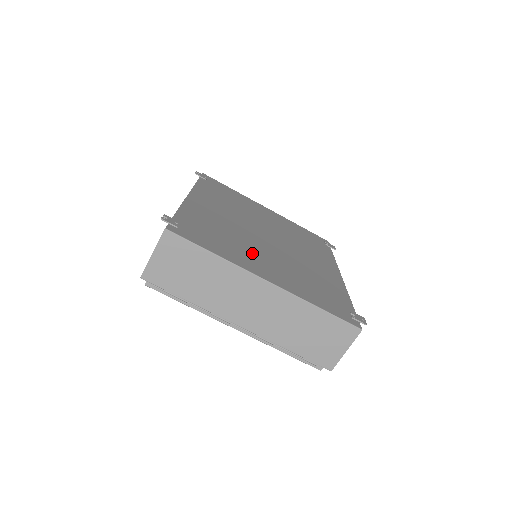
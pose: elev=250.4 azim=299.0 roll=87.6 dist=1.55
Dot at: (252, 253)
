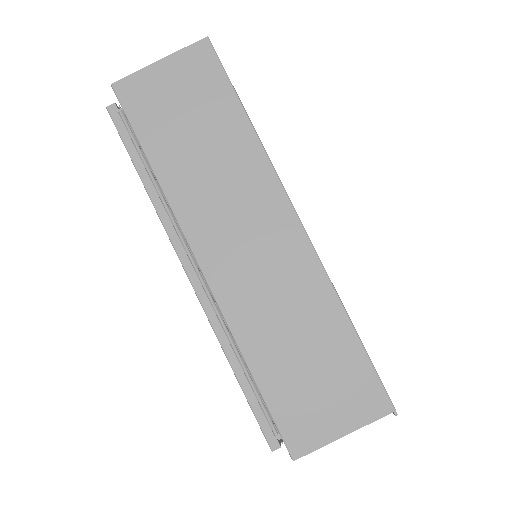
Dot at: occluded
